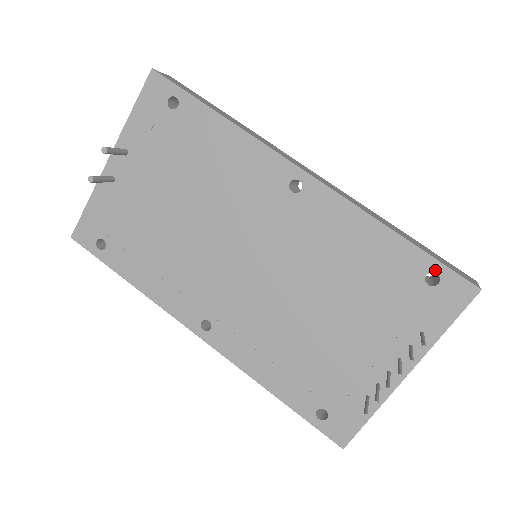
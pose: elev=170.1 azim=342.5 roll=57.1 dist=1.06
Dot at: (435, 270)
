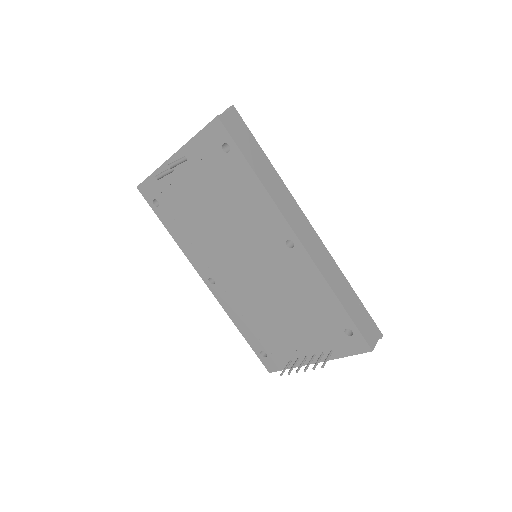
Dot at: (352, 329)
